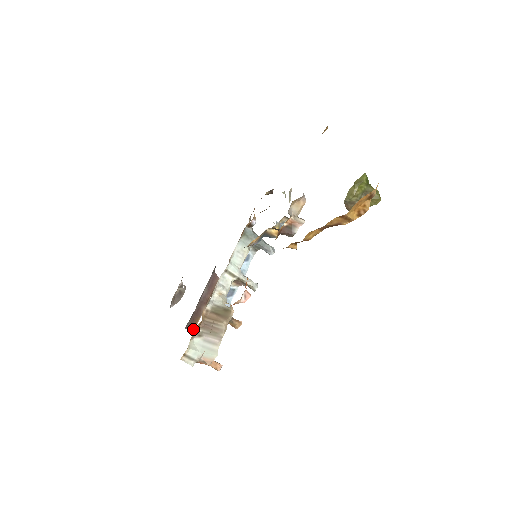
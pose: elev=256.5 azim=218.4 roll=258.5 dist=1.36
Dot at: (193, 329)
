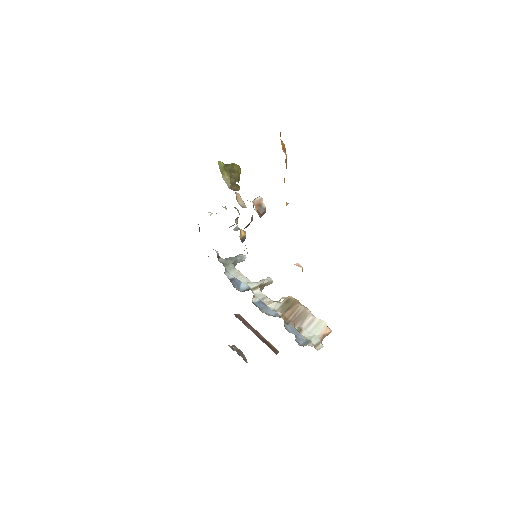
Dot at: (277, 351)
